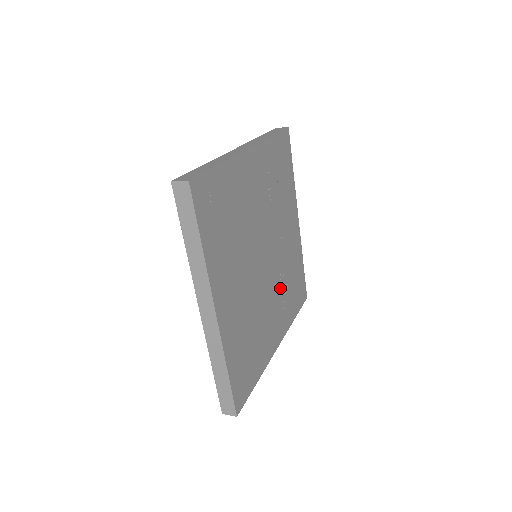
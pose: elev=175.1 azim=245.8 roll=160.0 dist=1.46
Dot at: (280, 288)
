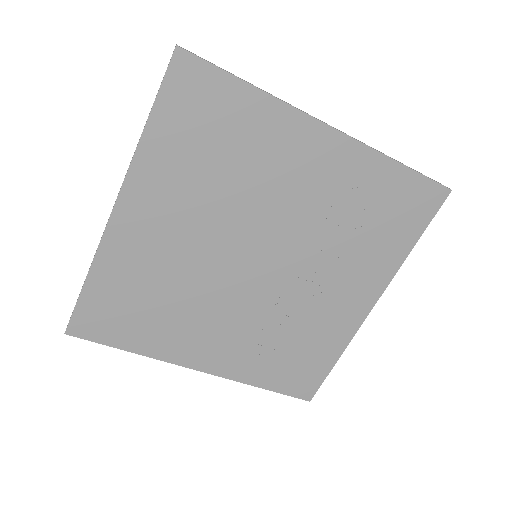
Dot at: (259, 325)
